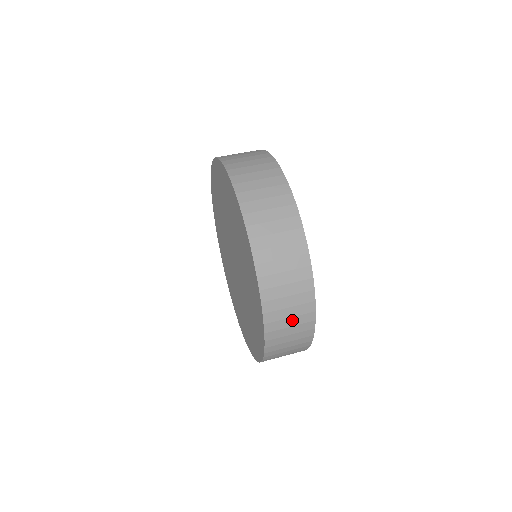
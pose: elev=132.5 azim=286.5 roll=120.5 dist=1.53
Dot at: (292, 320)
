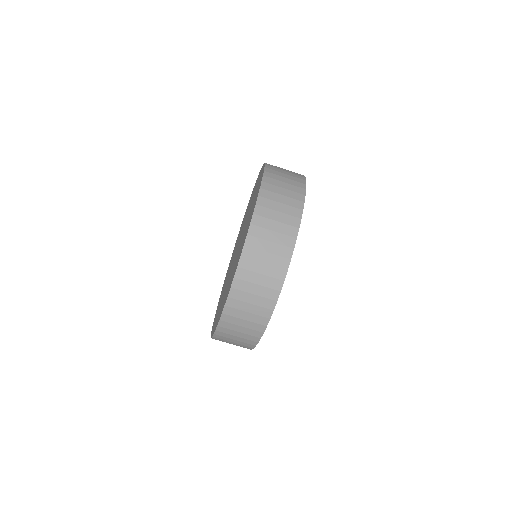
Dot at: (240, 334)
